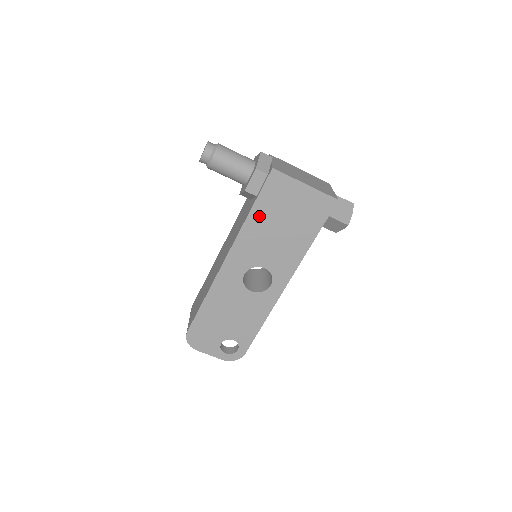
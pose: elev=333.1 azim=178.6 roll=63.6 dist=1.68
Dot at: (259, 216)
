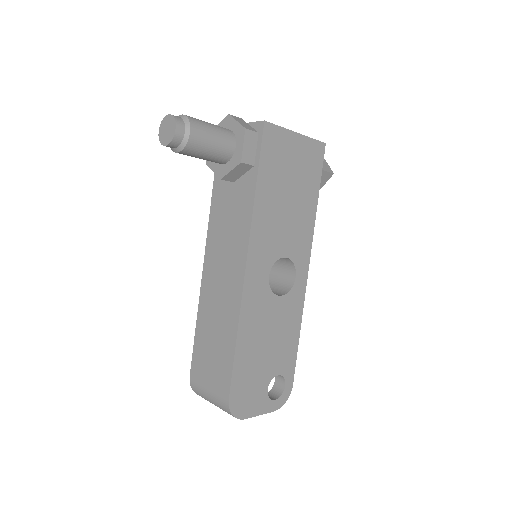
Dot at: (266, 190)
